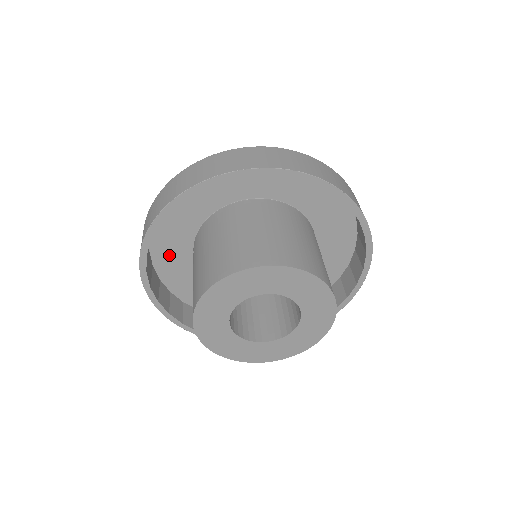
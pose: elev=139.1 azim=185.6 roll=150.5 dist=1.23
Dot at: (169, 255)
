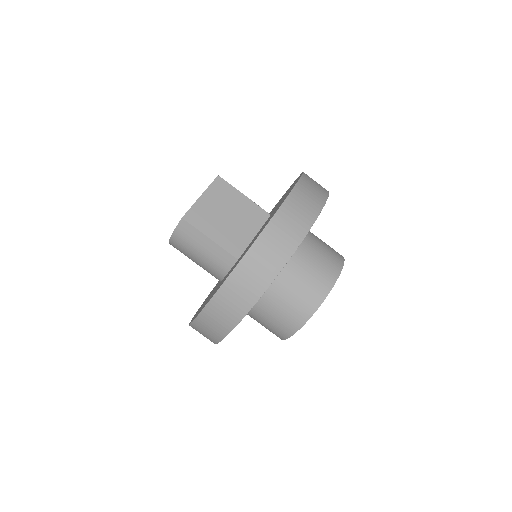
Dot at: occluded
